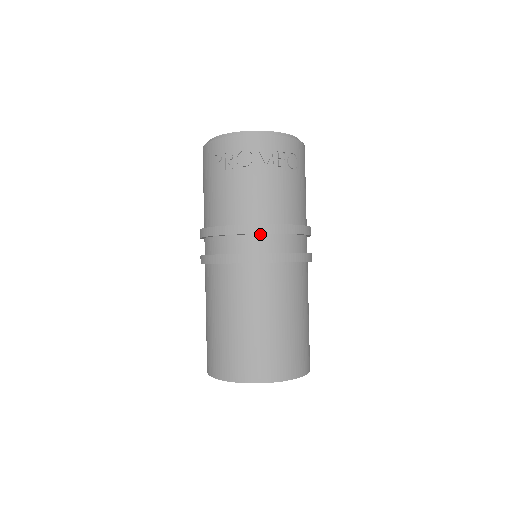
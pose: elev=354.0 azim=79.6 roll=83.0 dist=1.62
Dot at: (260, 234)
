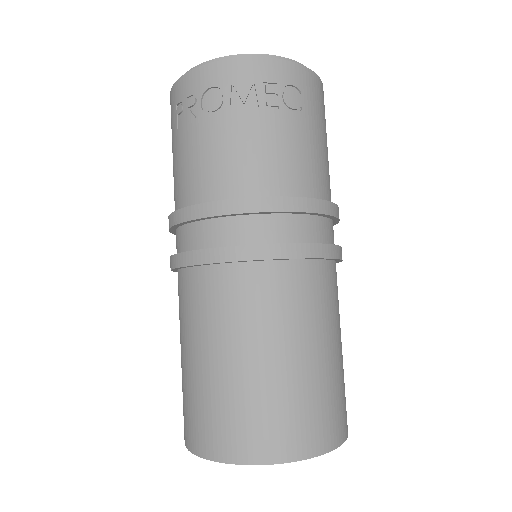
Dot at: (238, 215)
